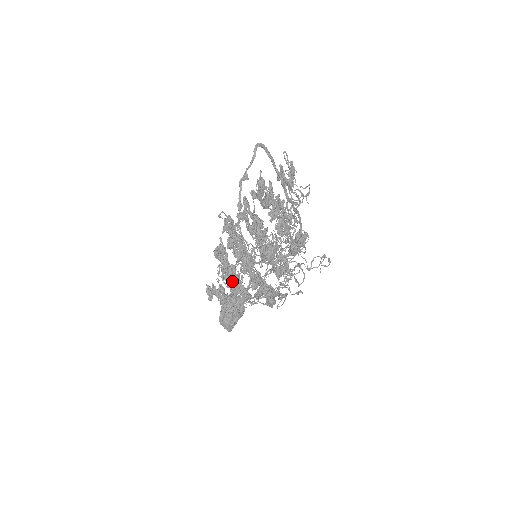
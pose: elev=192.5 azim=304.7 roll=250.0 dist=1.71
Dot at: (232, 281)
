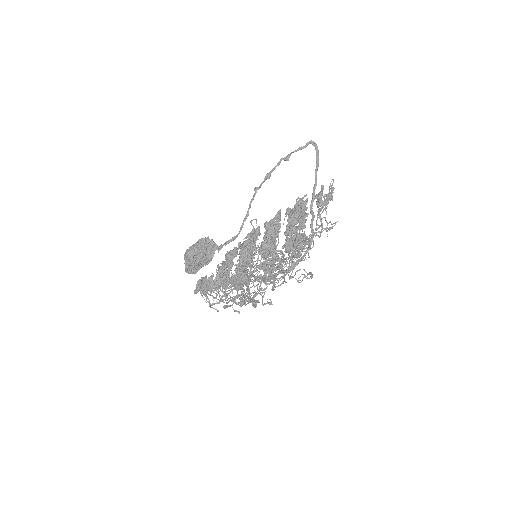
Dot at: (222, 268)
